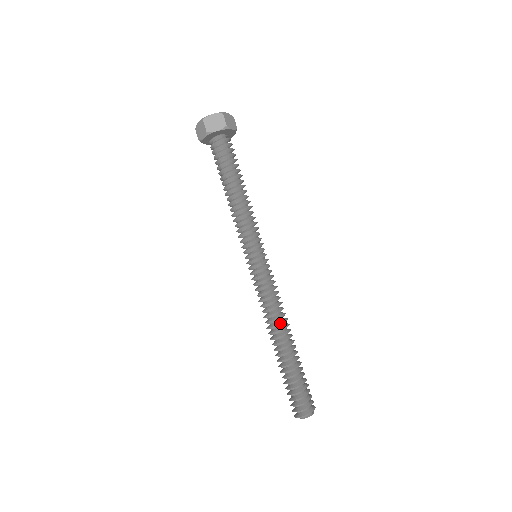
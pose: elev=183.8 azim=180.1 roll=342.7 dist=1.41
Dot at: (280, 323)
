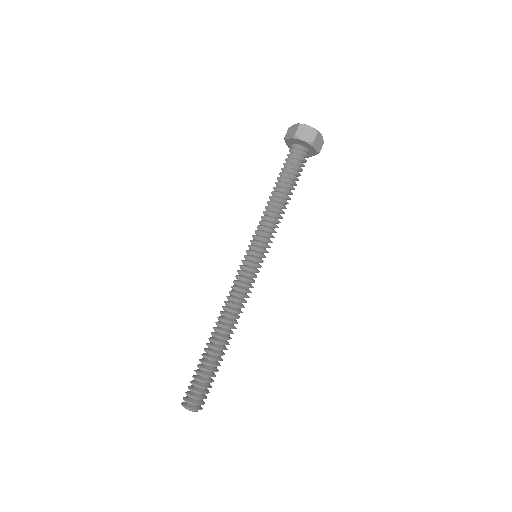
Dot at: occluded
